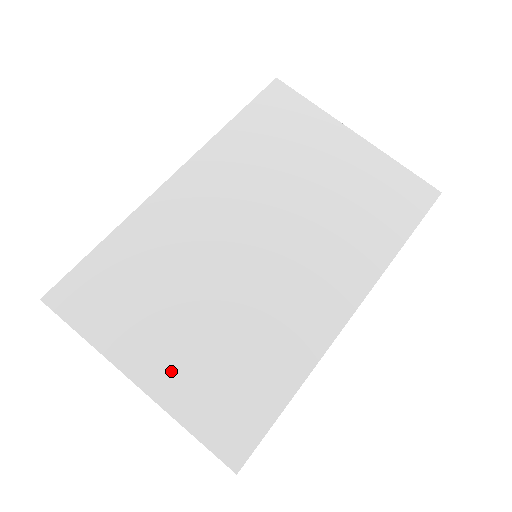
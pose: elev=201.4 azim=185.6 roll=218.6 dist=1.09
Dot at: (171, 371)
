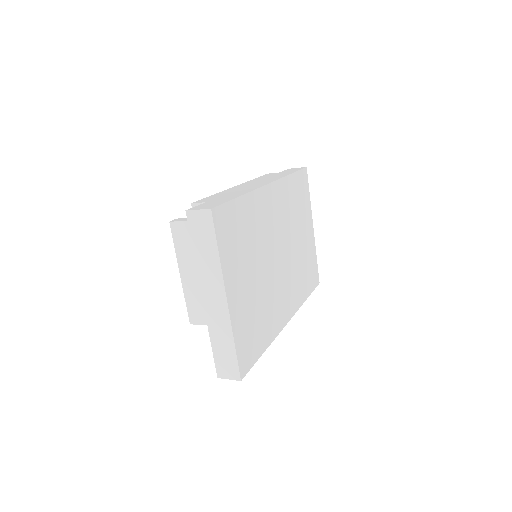
Dot at: (239, 304)
